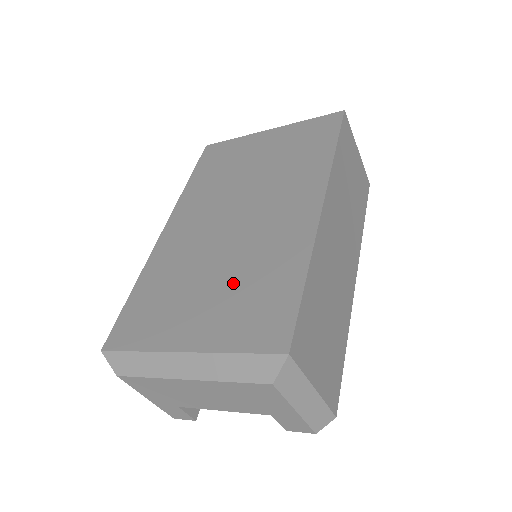
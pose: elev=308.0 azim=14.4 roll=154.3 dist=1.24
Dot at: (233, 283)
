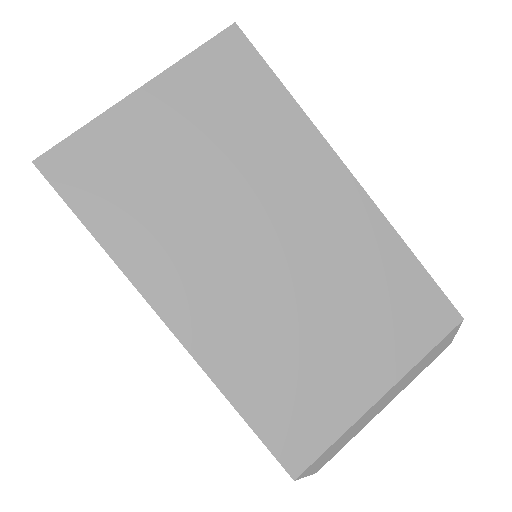
Dot at: (355, 309)
